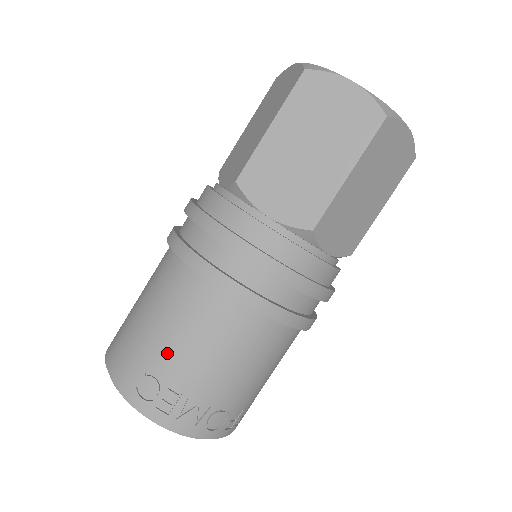
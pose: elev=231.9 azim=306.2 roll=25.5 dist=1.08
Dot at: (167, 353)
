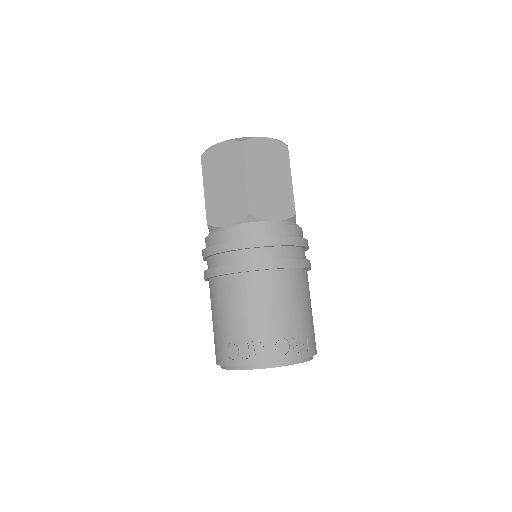
Dot at: (229, 326)
